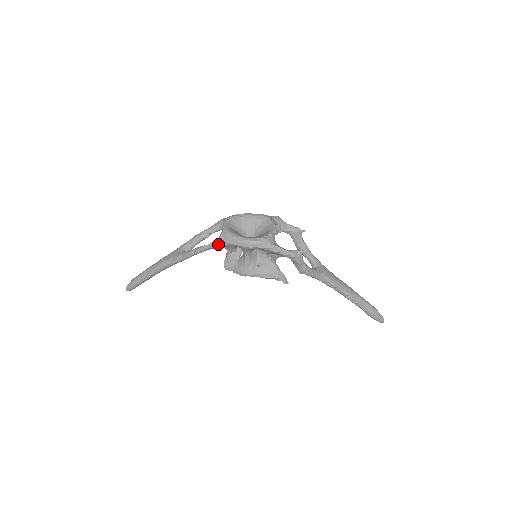
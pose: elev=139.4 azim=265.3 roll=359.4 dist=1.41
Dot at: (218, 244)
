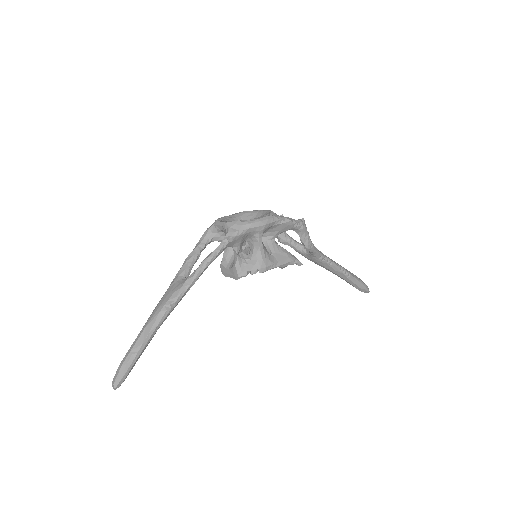
Dot at: (232, 237)
